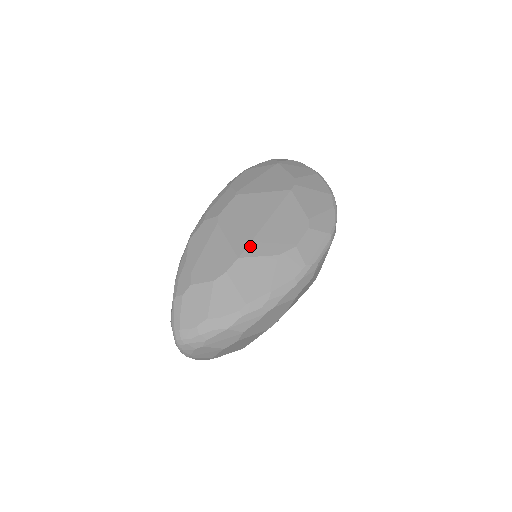
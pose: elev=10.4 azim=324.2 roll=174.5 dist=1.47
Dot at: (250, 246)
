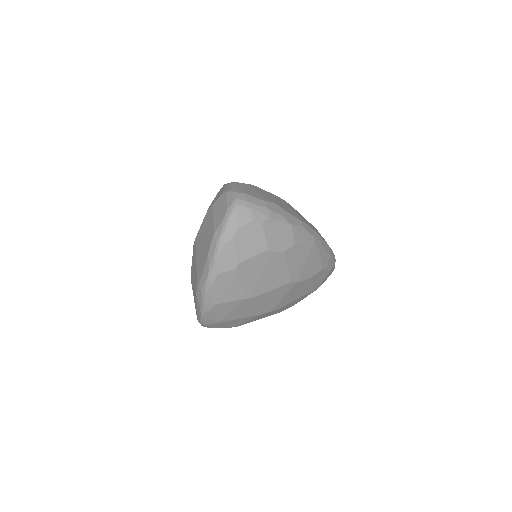
Dot at: occluded
